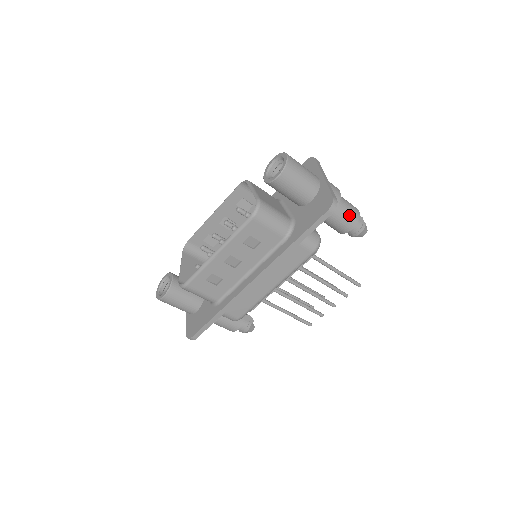
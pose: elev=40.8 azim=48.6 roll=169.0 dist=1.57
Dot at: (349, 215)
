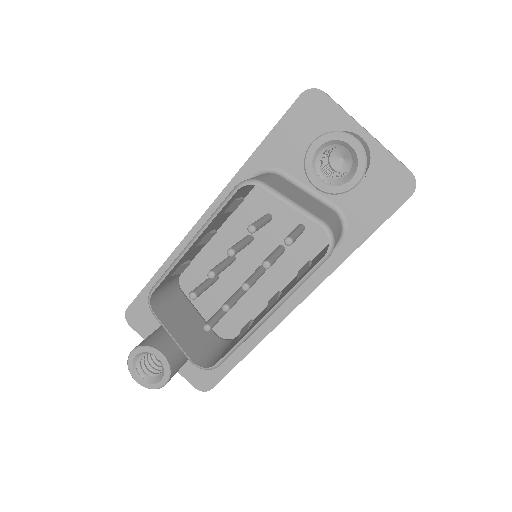
Dot at: occluded
